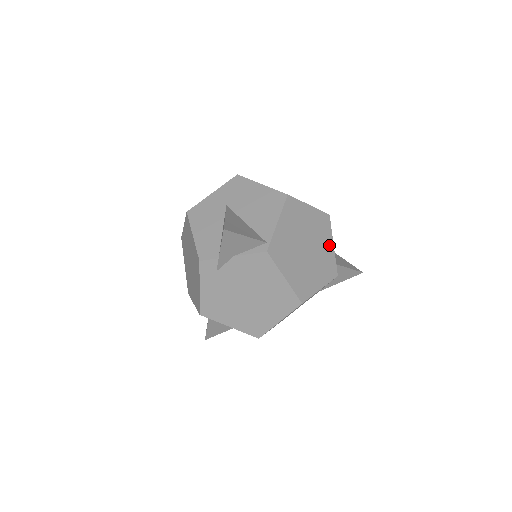
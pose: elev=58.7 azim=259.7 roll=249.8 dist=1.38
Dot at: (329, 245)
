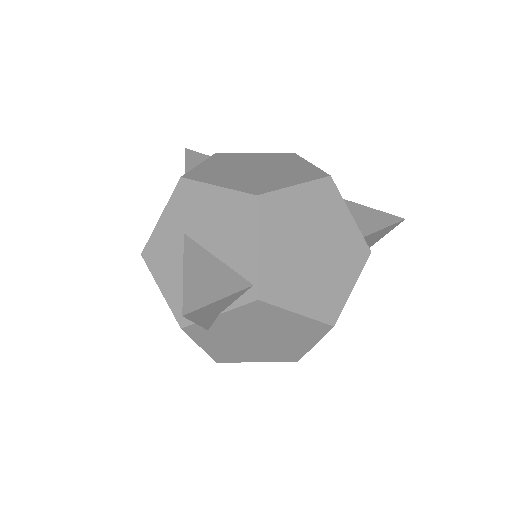
Dot at: (345, 220)
